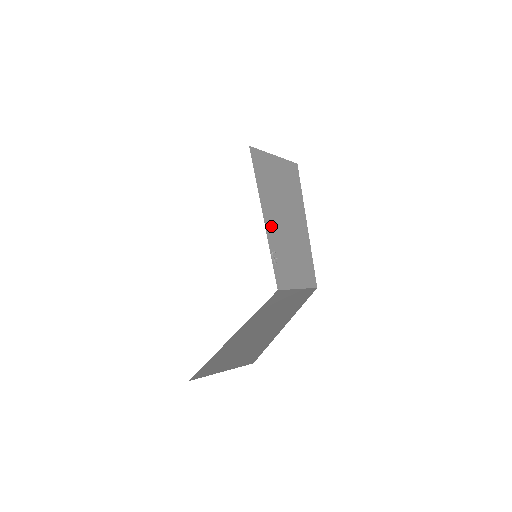
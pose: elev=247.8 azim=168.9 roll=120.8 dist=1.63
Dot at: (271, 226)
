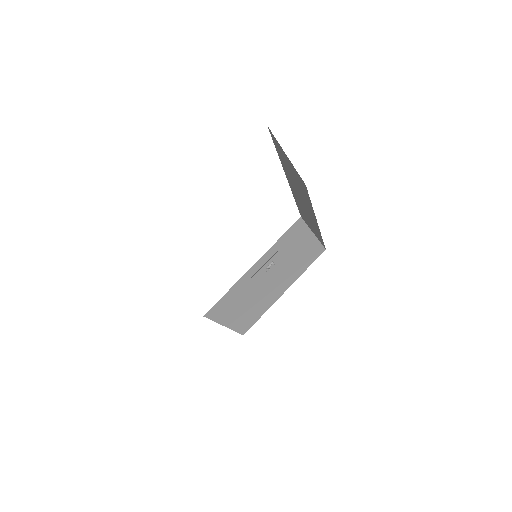
Dot at: (256, 271)
